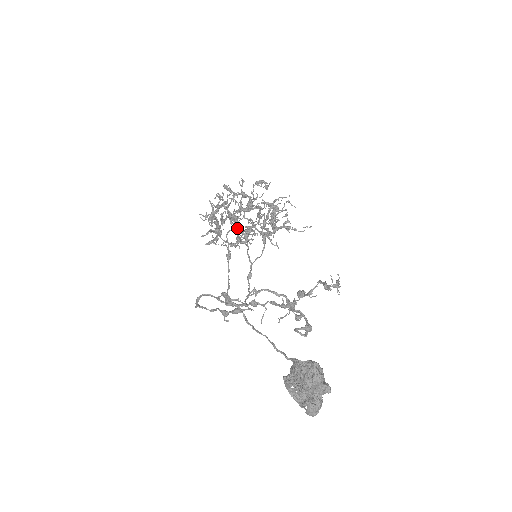
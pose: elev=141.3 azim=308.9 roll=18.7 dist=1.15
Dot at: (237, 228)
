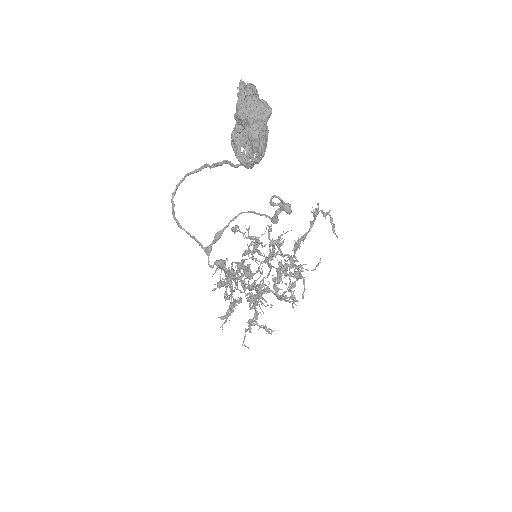
Dot at: occluded
